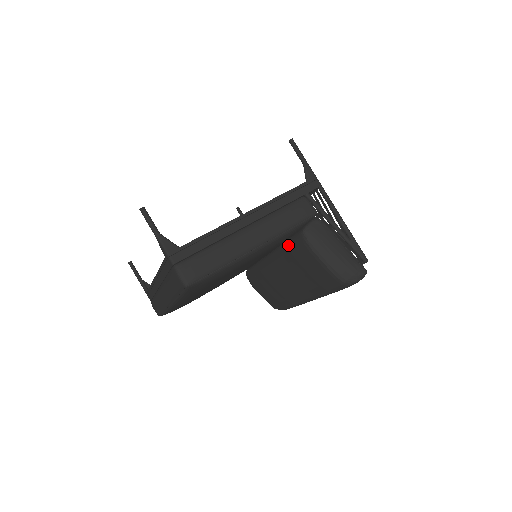
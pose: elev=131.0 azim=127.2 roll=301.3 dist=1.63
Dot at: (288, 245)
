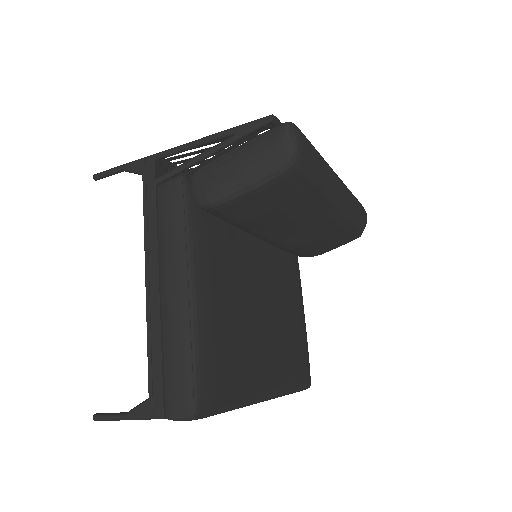
Dot at: (230, 223)
